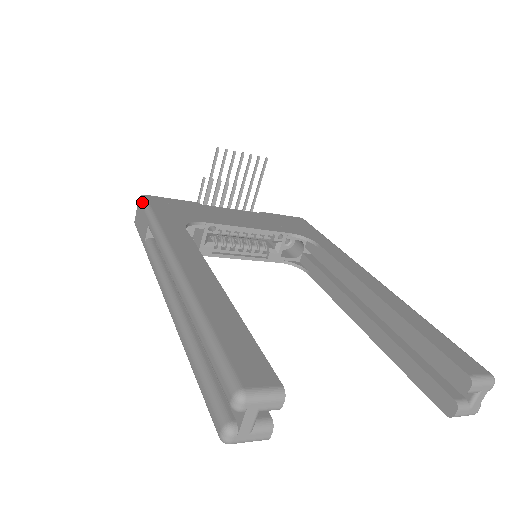
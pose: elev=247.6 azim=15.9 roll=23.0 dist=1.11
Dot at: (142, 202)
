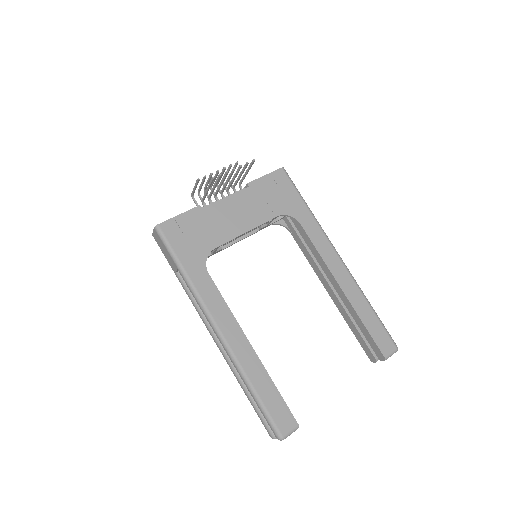
Dot at: (161, 238)
